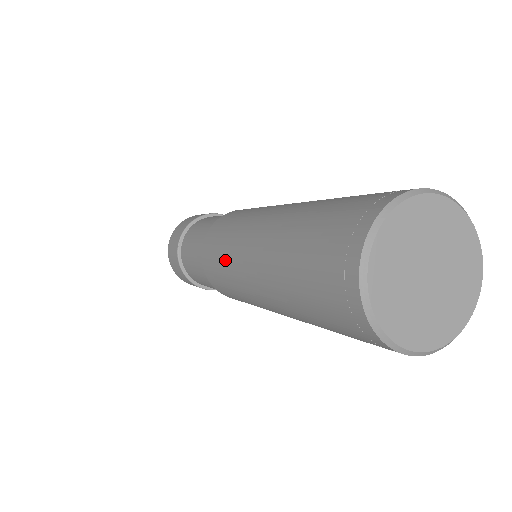
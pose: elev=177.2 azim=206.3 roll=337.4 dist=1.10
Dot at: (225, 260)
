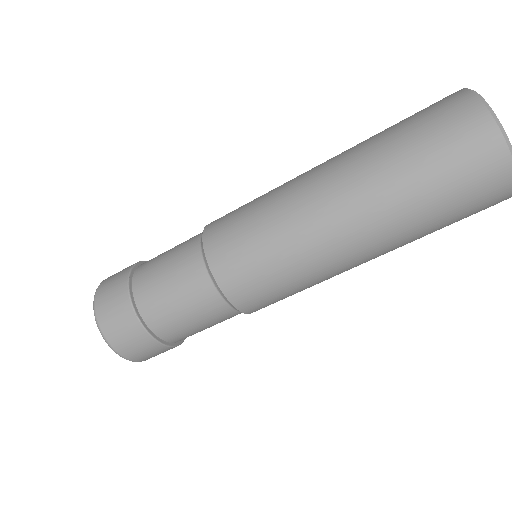
Dot at: (263, 204)
